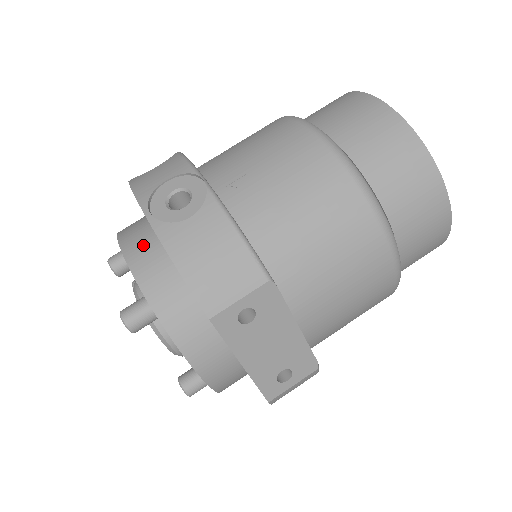
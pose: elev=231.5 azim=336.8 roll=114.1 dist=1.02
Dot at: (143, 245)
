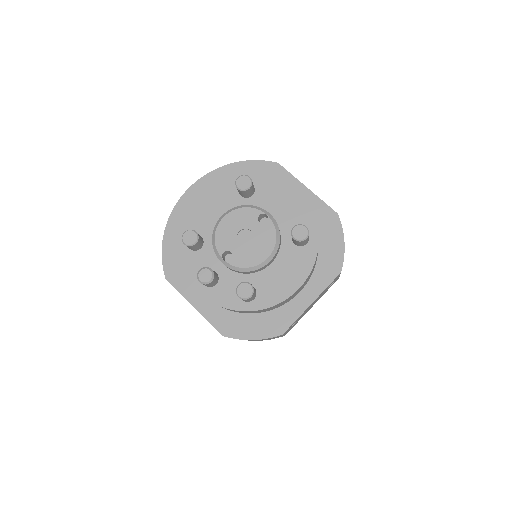
Dot at: occluded
